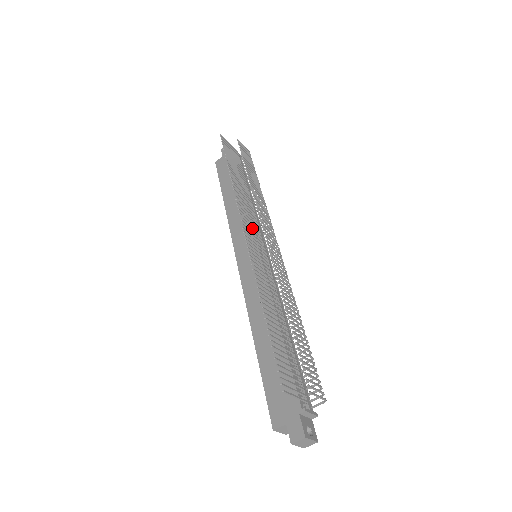
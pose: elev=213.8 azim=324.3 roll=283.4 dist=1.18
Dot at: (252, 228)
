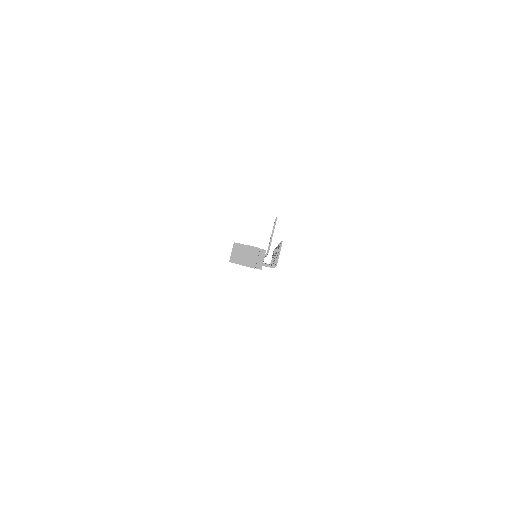
Dot at: occluded
